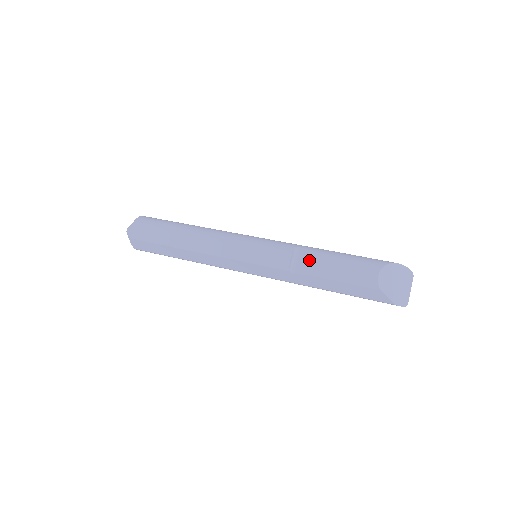
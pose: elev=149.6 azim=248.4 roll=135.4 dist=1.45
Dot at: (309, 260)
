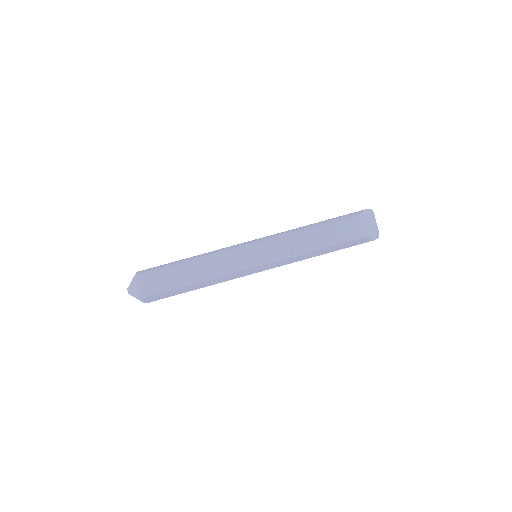
Dot at: (304, 241)
